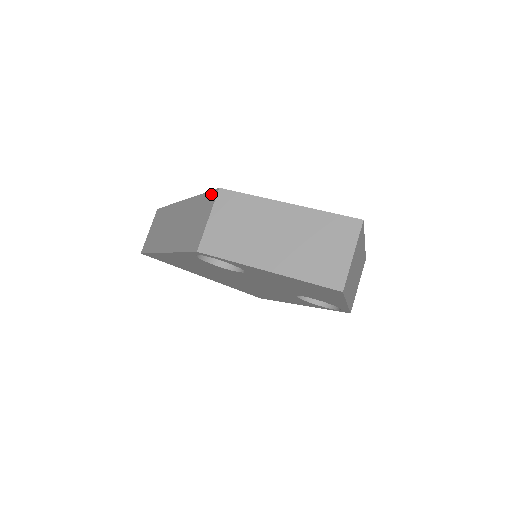
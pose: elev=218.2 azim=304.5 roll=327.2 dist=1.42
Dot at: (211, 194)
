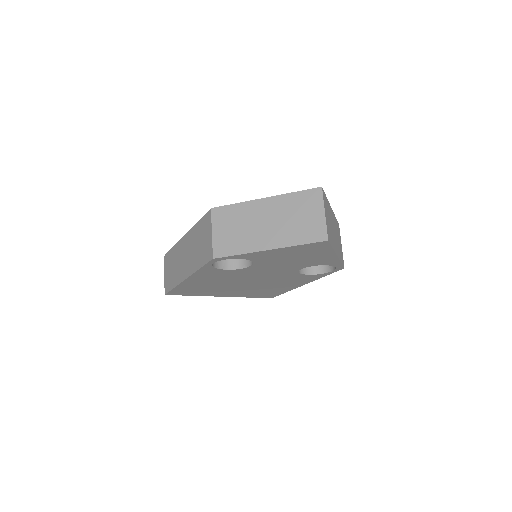
Dot at: (206, 216)
